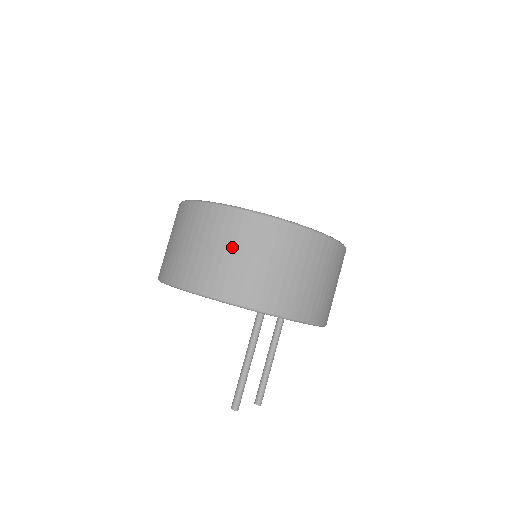
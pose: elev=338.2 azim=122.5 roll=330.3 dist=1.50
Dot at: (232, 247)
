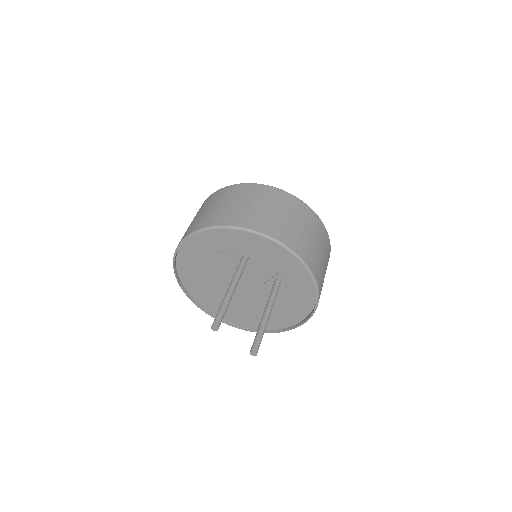
Dot at: (209, 206)
